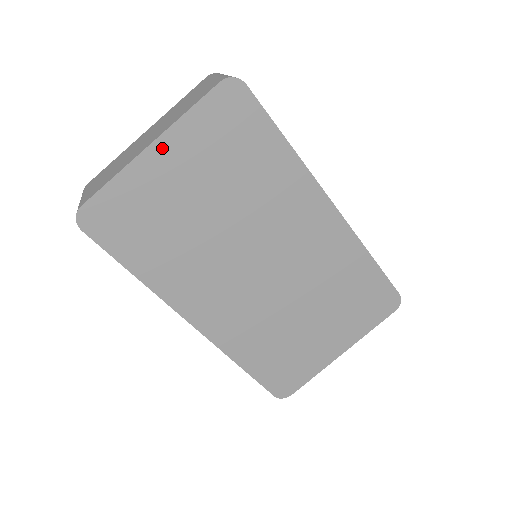
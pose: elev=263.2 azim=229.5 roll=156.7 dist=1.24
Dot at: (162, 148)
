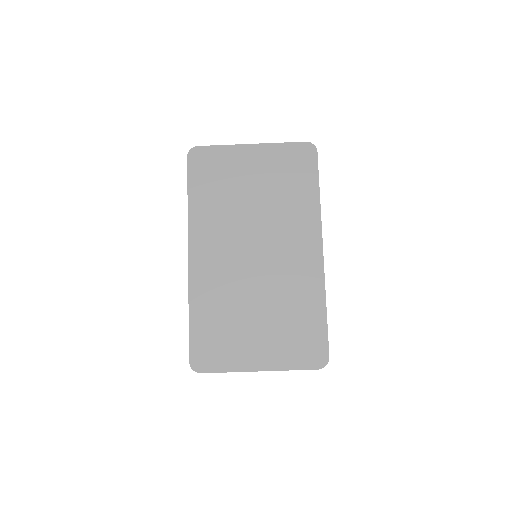
Dot at: (256, 149)
